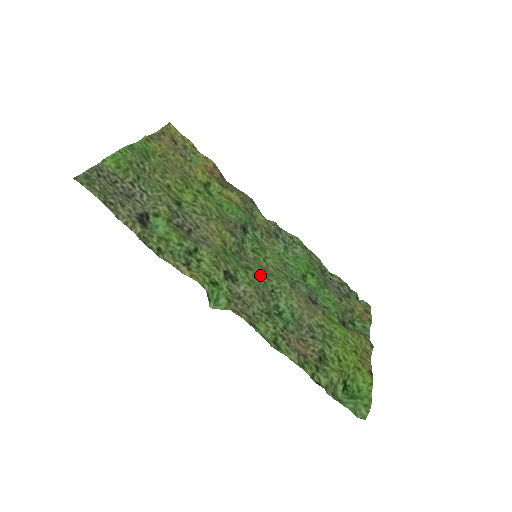
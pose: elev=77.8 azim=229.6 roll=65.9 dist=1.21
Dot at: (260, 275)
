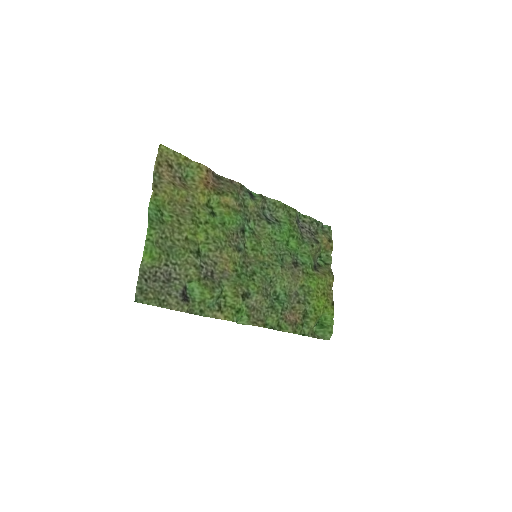
Dot at: (262, 275)
